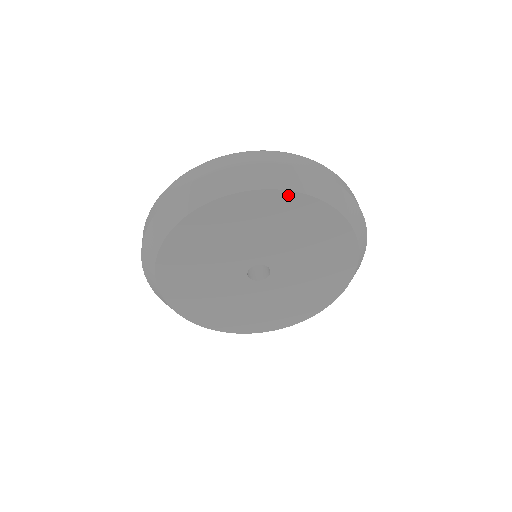
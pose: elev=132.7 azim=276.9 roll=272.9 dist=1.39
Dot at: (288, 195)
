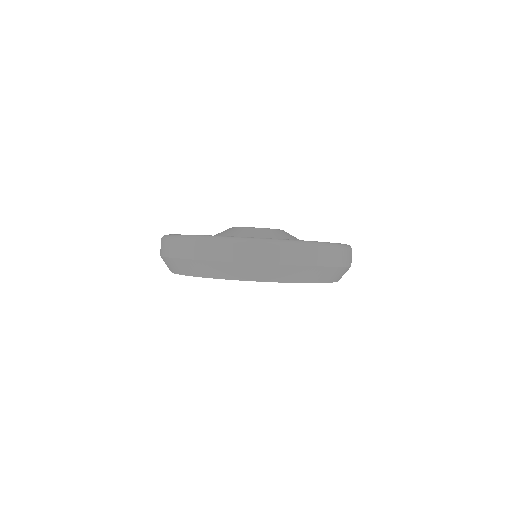
Dot at: (279, 282)
